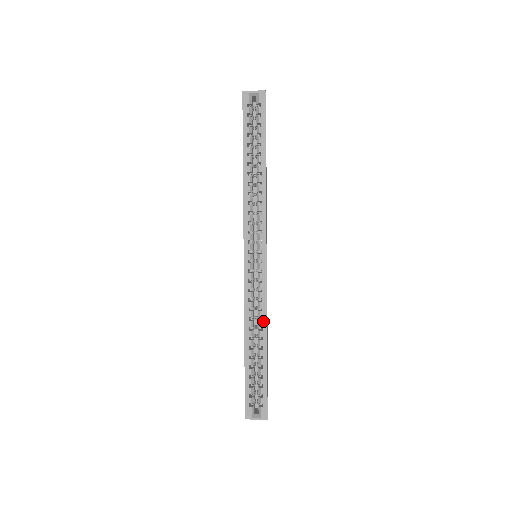
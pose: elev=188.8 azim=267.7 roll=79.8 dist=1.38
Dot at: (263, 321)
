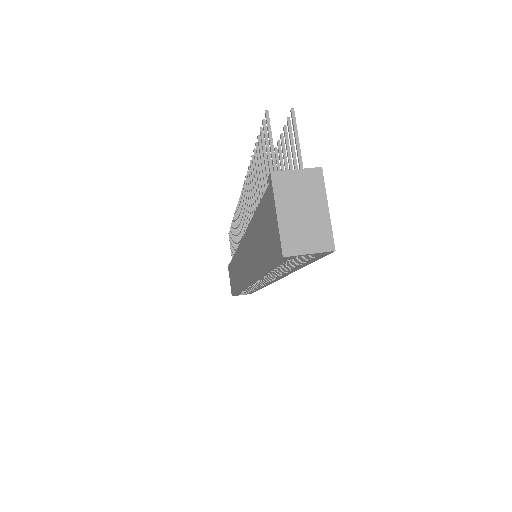
Dot at: occluded
